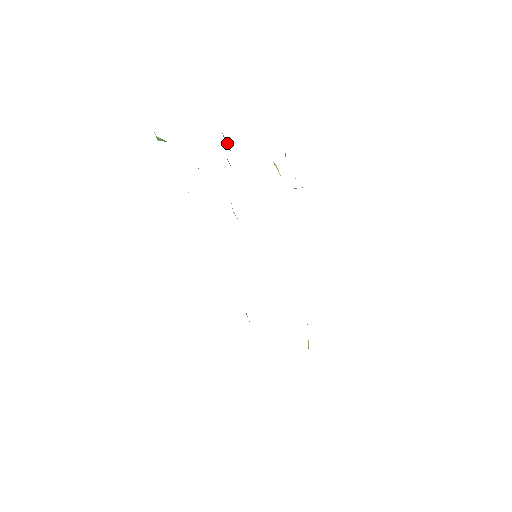
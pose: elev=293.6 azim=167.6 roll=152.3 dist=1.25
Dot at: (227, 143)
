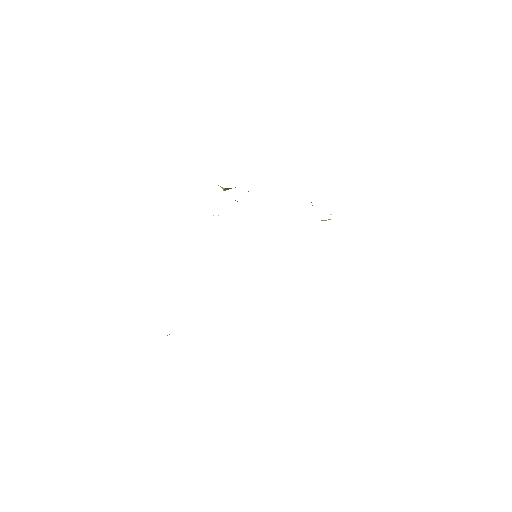
Dot at: occluded
